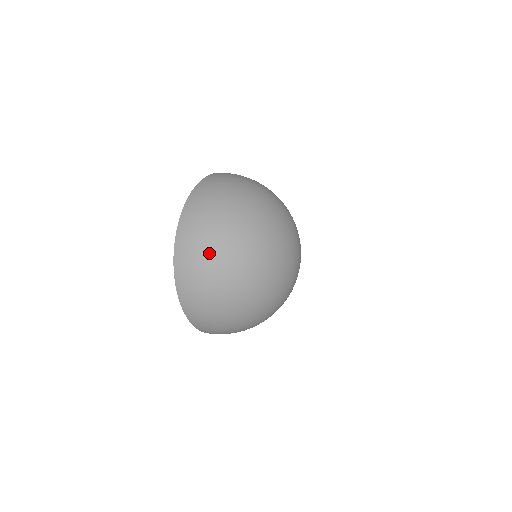
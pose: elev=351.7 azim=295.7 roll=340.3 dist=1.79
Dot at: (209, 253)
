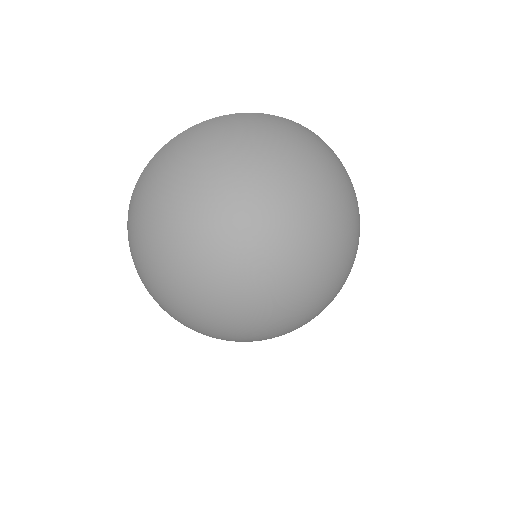
Dot at: occluded
